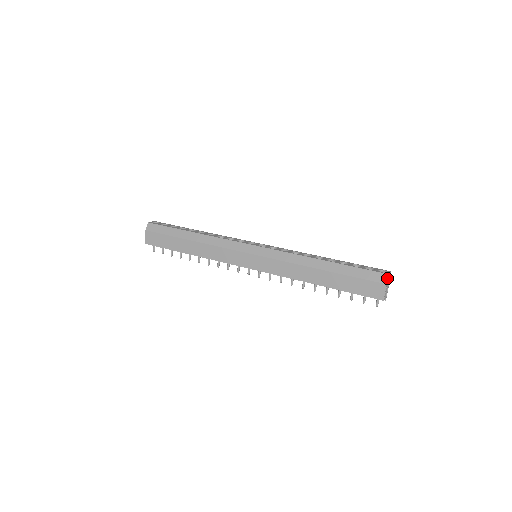
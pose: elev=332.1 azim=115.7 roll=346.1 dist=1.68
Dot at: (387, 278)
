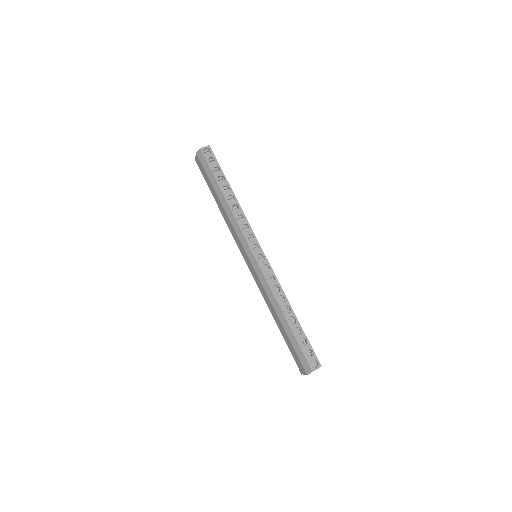
Dot at: (309, 372)
